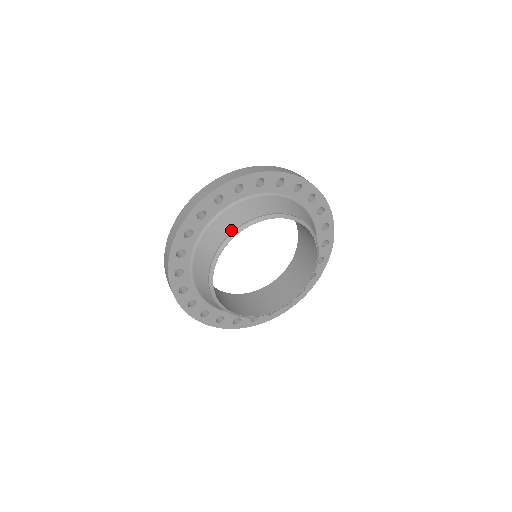
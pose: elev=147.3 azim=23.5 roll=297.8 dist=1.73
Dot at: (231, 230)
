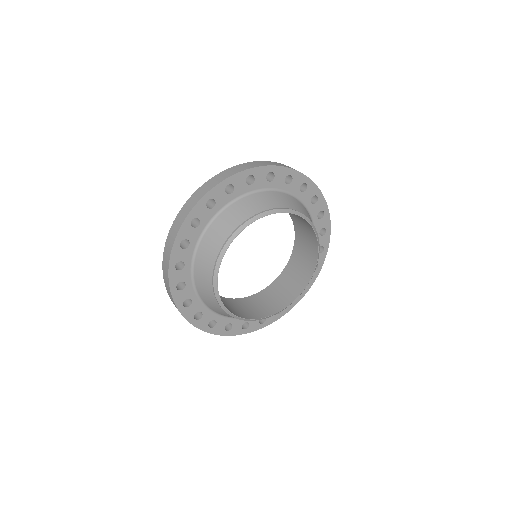
Dot at: (219, 248)
